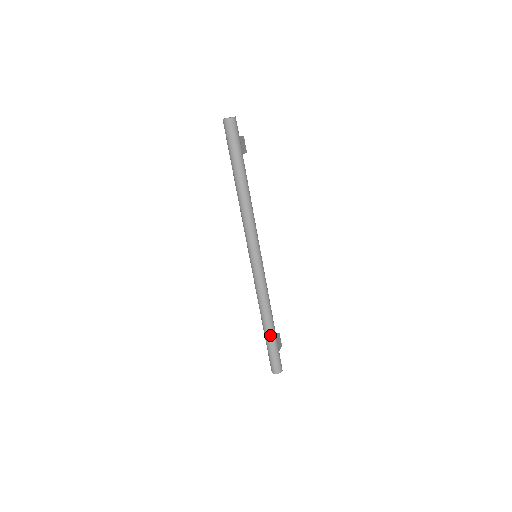
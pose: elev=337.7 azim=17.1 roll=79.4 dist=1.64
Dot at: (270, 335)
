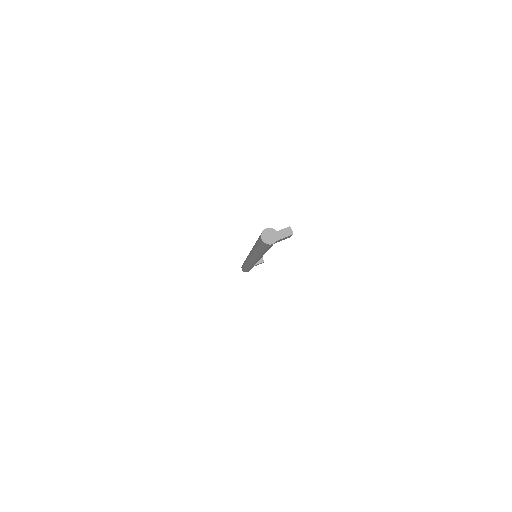
Dot at: (245, 268)
